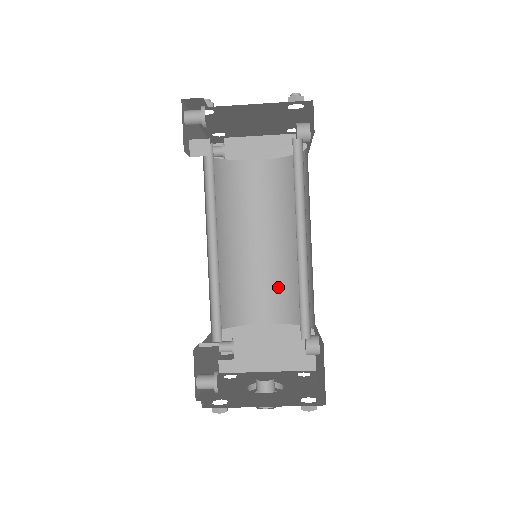
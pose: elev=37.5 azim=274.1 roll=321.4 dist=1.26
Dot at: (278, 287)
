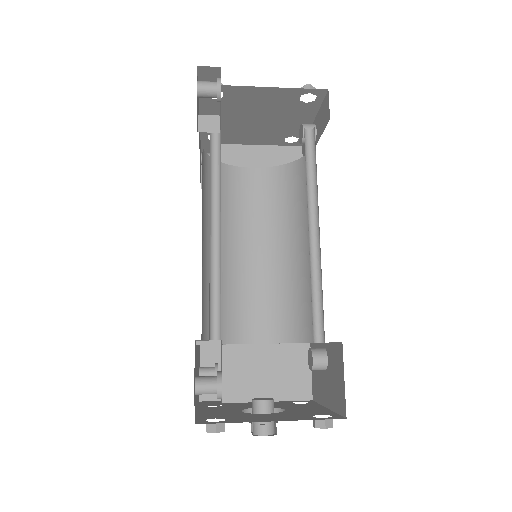
Dot at: (272, 302)
